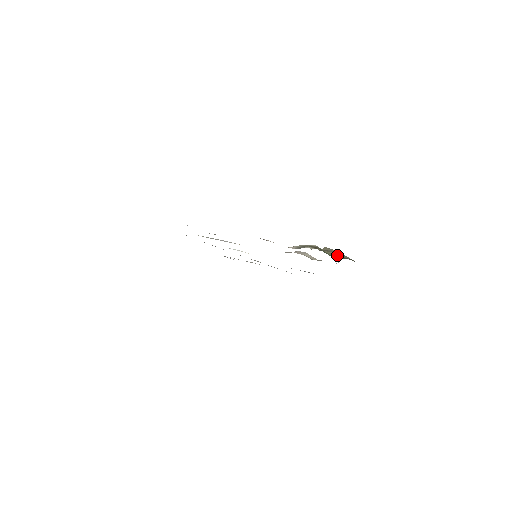
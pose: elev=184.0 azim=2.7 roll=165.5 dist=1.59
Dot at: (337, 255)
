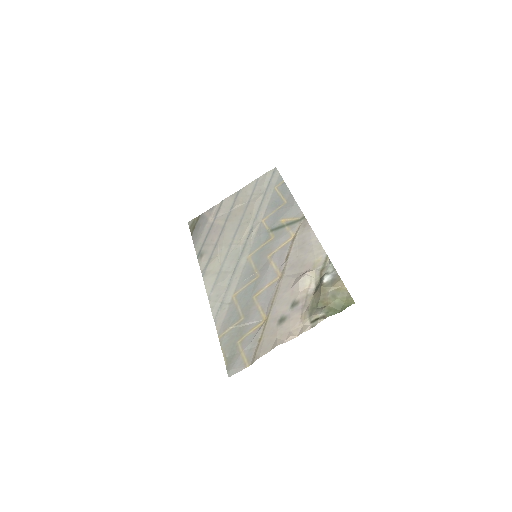
Dot at: (339, 304)
